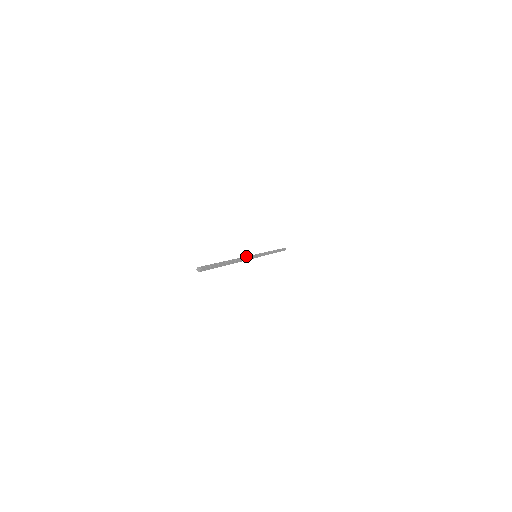
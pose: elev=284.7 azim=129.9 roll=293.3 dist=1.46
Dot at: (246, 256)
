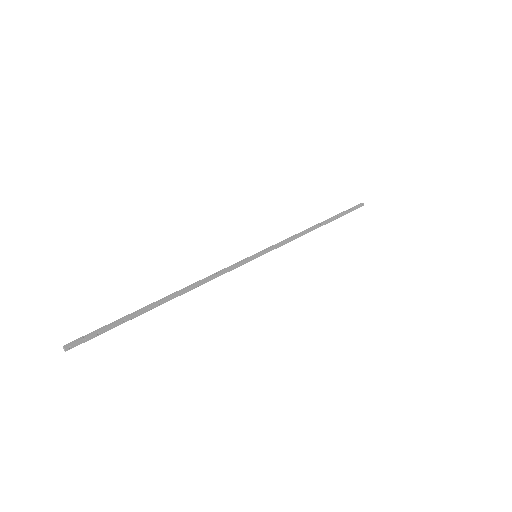
Dot at: (224, 270)
